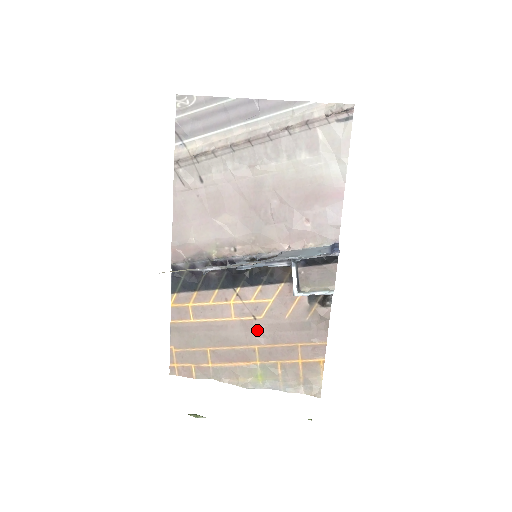
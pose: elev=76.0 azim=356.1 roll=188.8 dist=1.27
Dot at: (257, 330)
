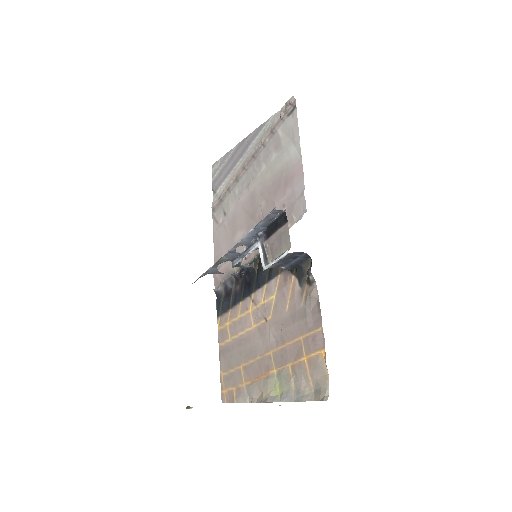
Dot at: (269, 333)
